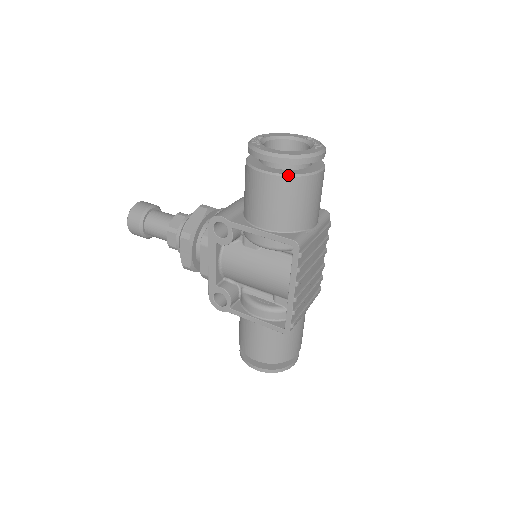
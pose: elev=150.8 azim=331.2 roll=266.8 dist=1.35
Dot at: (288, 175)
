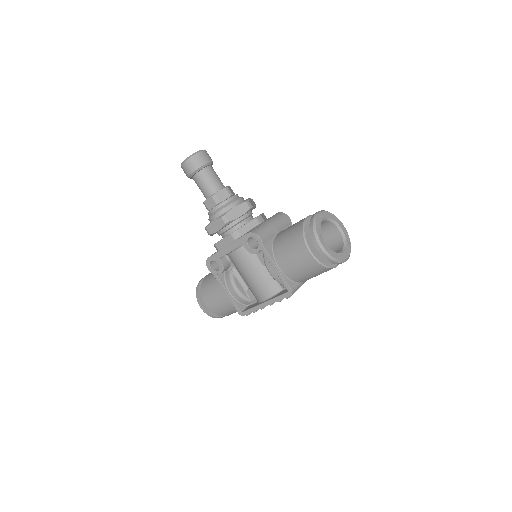
Dot at: (320, 263)
